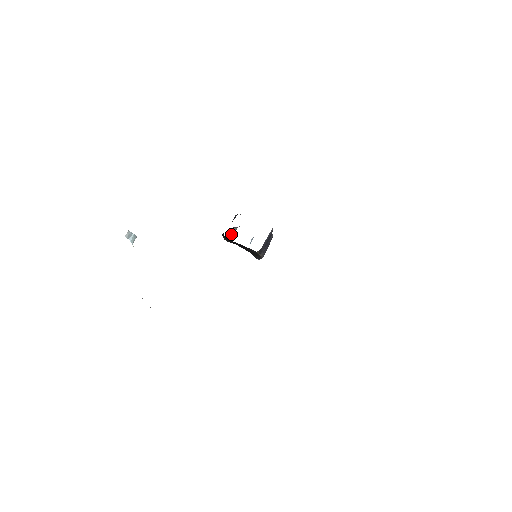
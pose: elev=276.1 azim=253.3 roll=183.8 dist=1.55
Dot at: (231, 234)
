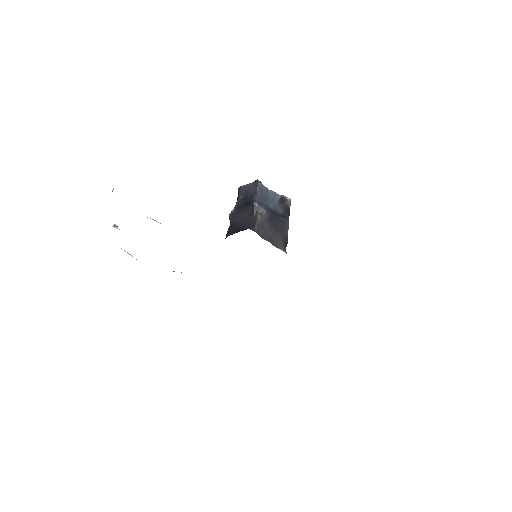
Dot at: (243, 192)
